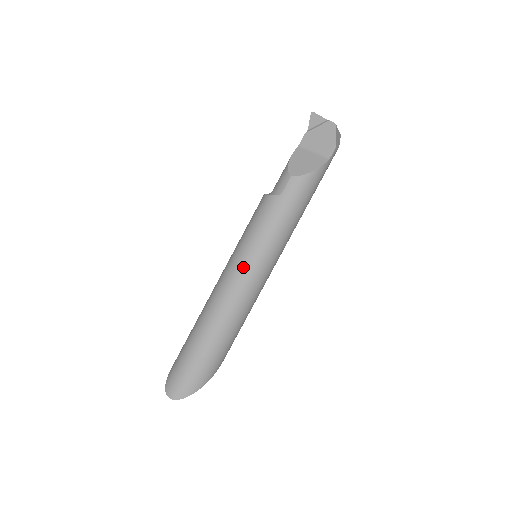
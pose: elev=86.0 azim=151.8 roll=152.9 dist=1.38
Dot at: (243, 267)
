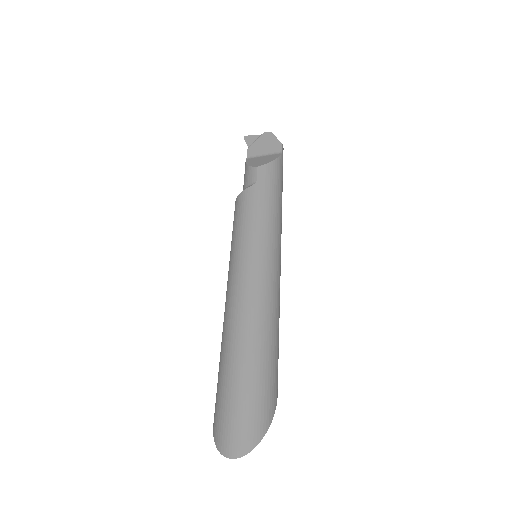
Dot at: (252, 256)
